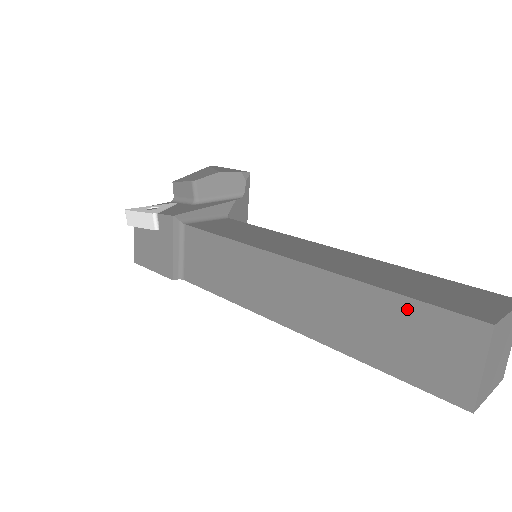
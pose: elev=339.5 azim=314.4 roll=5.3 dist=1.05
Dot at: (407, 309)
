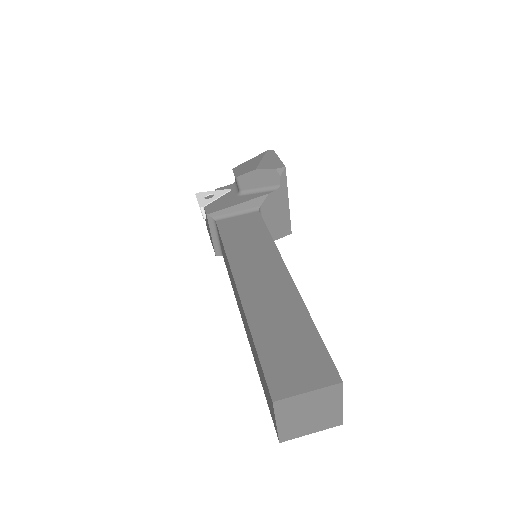
Dot at: (258, 360)
